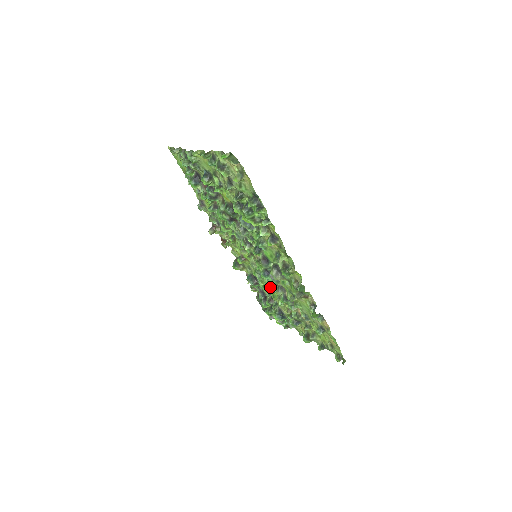
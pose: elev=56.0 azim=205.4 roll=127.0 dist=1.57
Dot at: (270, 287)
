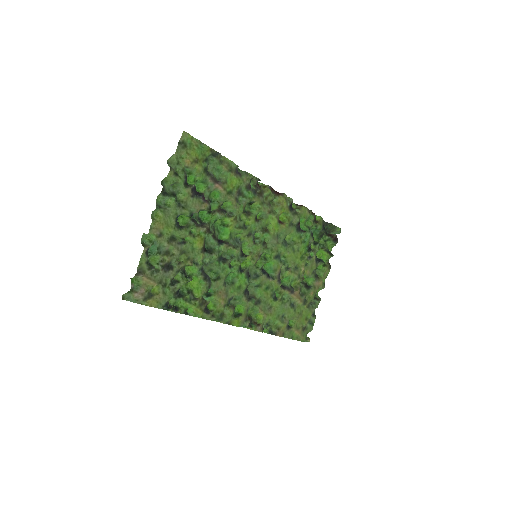
Dot at: (295, 254)
